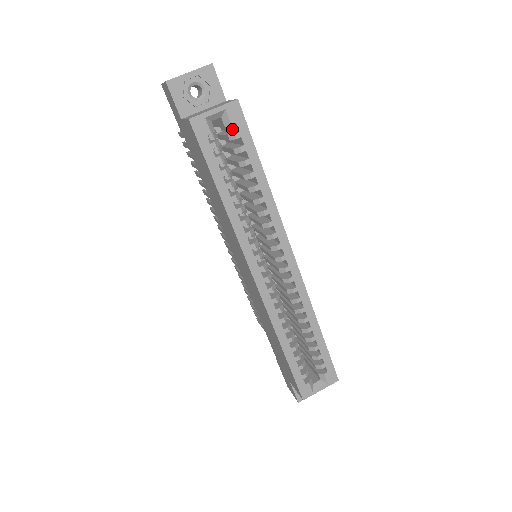
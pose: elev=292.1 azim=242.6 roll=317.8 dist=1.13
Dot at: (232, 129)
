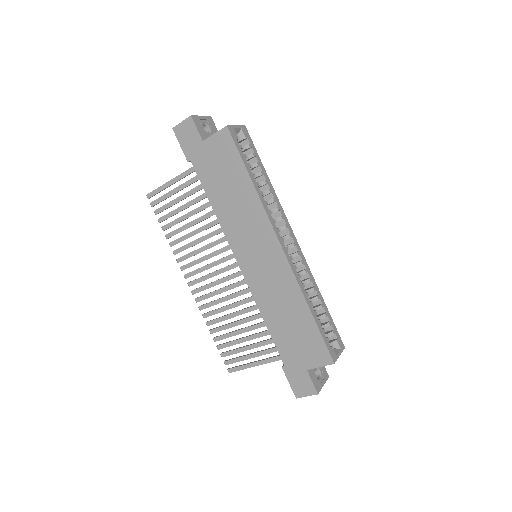
Dot at: occluded
